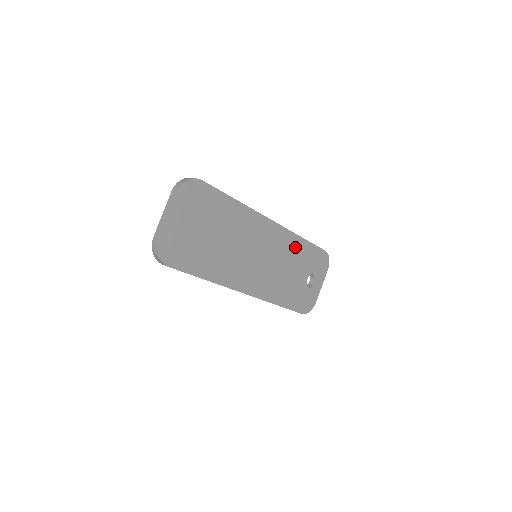
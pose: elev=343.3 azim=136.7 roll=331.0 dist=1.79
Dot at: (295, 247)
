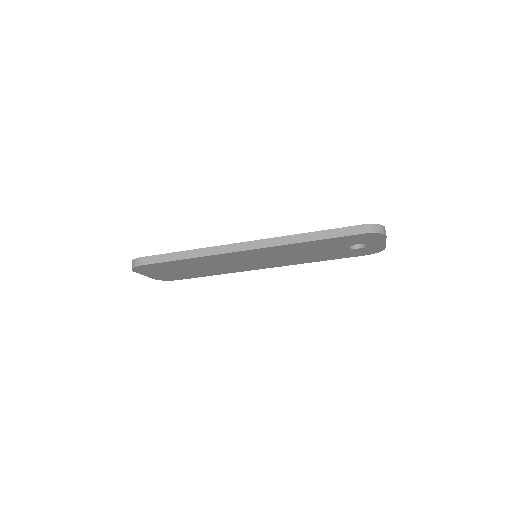
Dot at: (302, 246)
